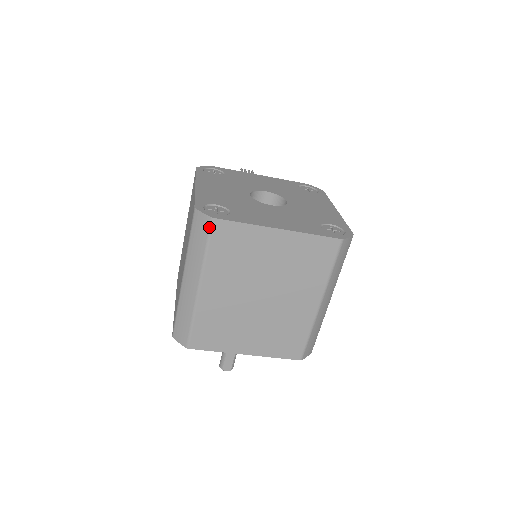
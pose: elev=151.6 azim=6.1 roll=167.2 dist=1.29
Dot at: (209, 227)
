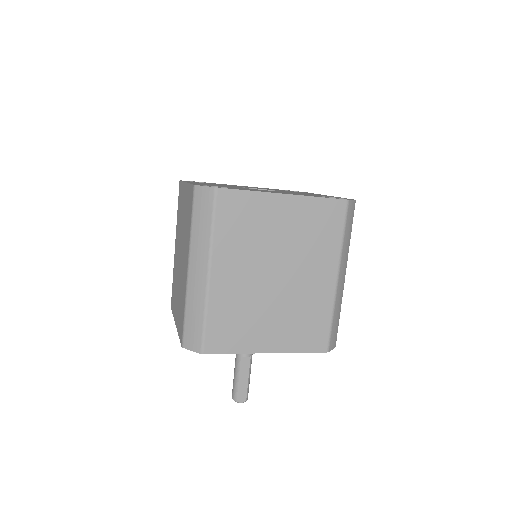
Dot at: (213, 199)
